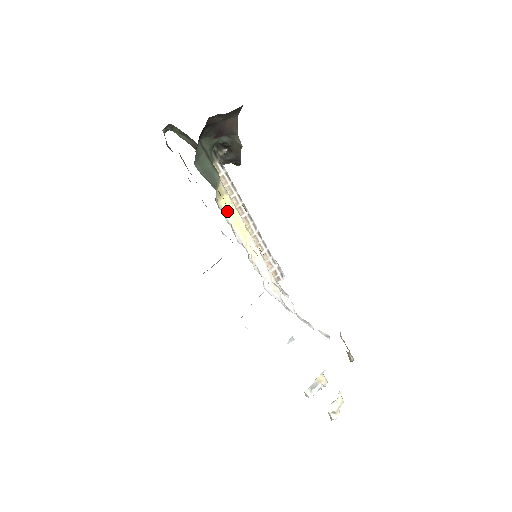
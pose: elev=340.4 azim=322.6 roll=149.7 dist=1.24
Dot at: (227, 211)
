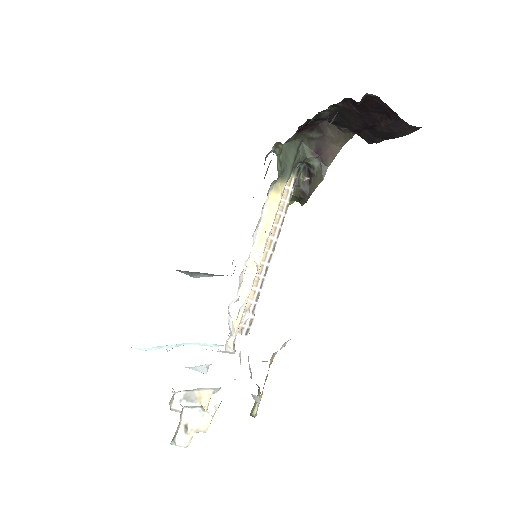
Dot at: (268, 208)
